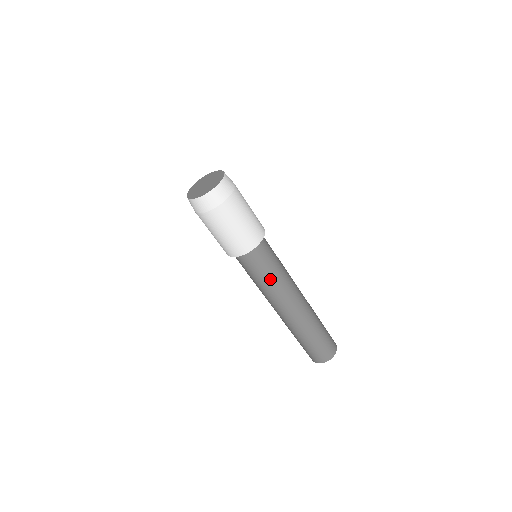
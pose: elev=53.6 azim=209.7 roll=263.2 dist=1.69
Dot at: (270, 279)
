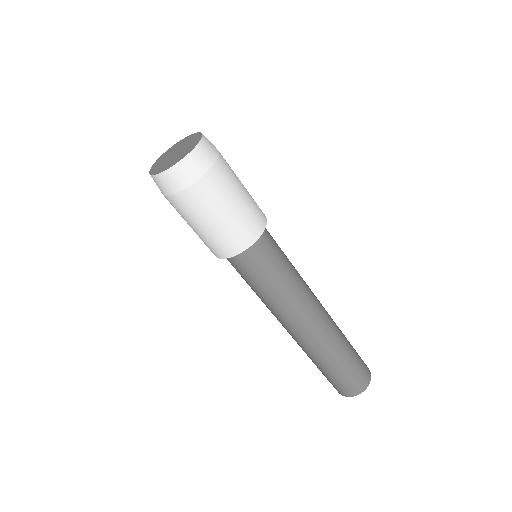
Dot at: (287, 278)
